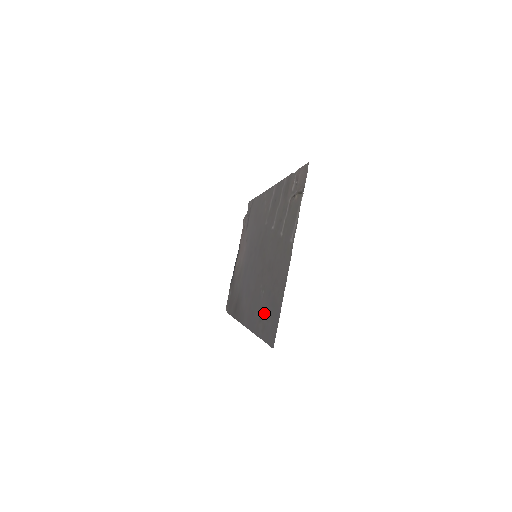
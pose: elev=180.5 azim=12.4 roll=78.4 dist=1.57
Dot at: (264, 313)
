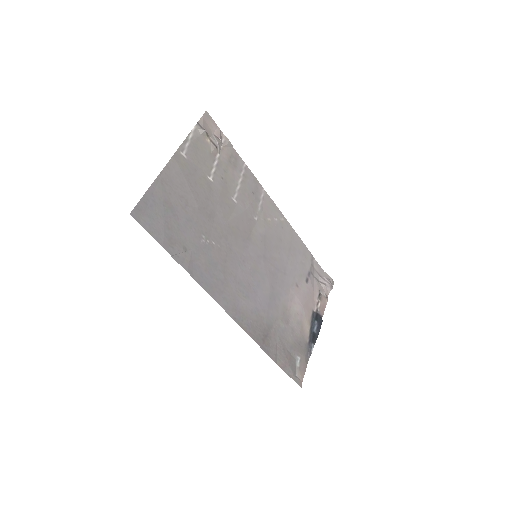
Dot at: (182, 236)
